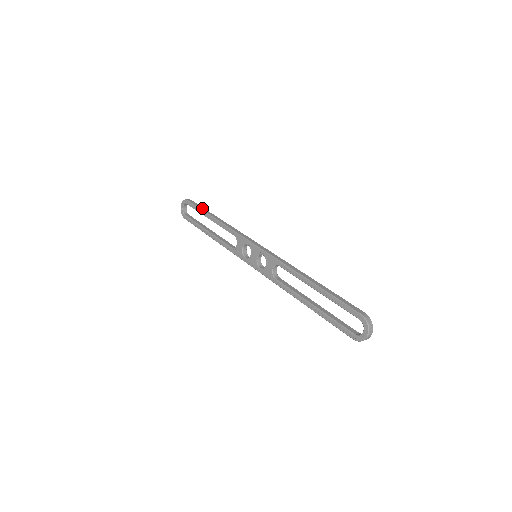
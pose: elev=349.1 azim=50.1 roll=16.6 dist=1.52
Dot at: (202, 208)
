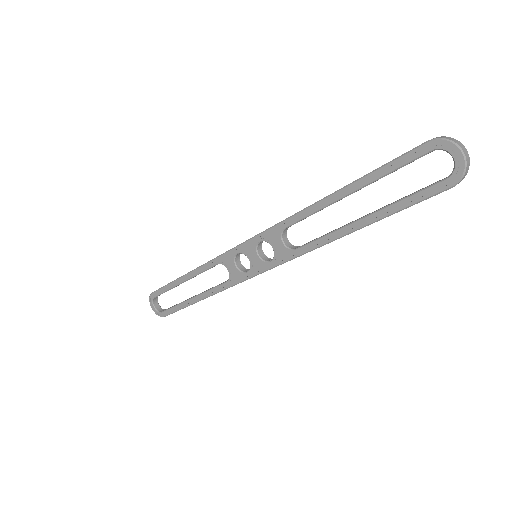
Dot at: (170, 282)
